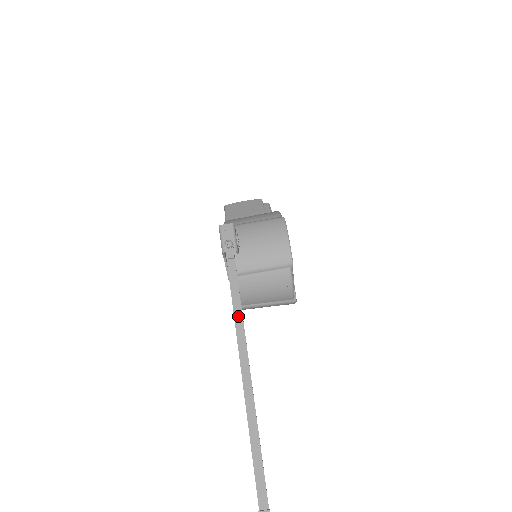
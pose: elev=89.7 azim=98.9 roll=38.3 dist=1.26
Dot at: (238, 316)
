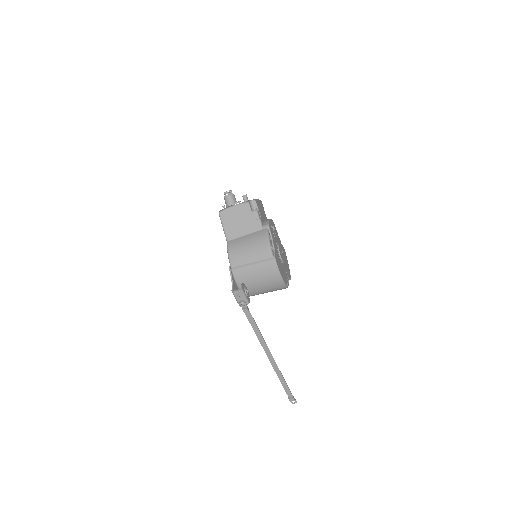
Dot at: (260, 337)
